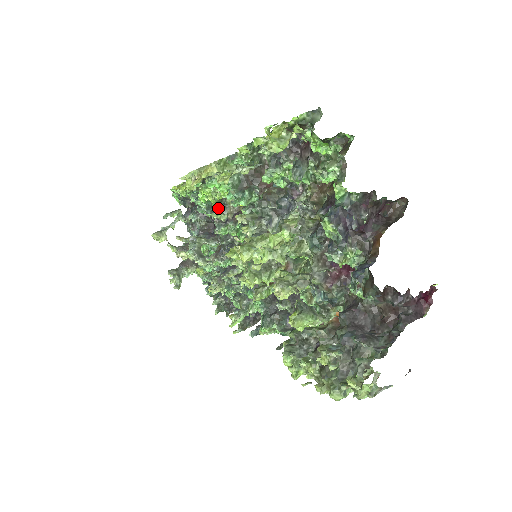
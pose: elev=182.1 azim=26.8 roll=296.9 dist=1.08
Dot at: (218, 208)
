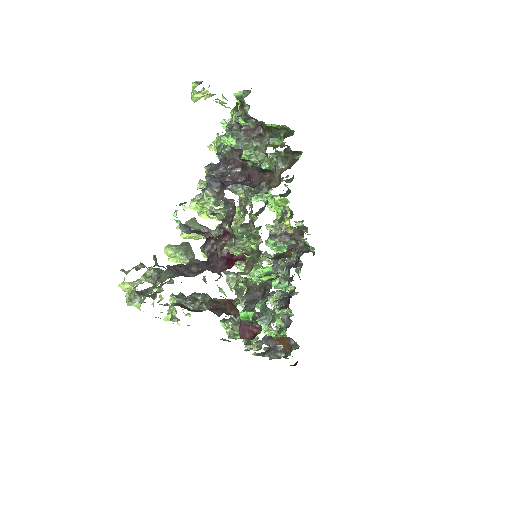
Dot at: occluded
